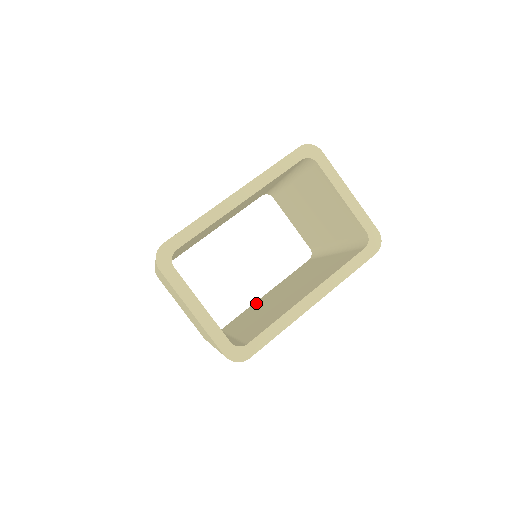
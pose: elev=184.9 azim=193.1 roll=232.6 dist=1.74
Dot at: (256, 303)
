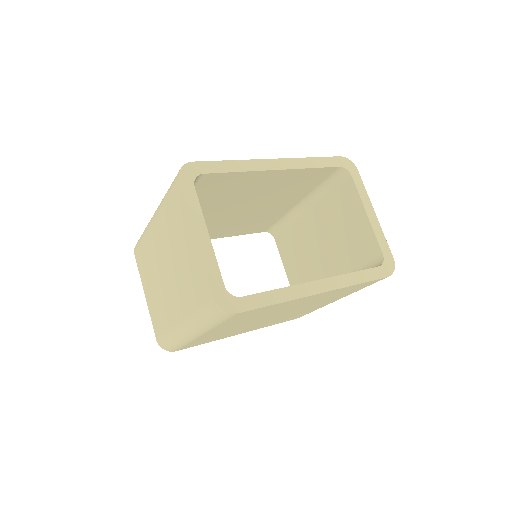
Dot at: occluded
